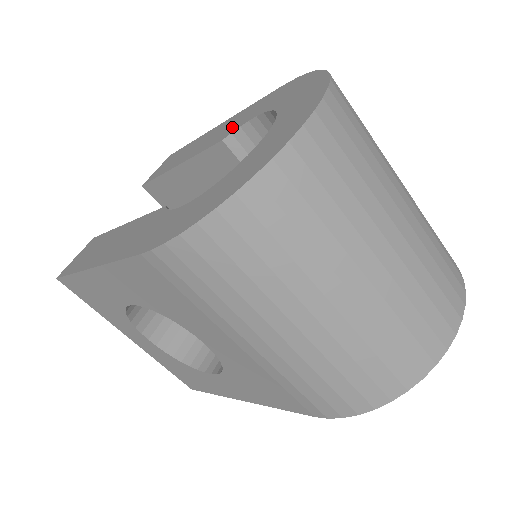
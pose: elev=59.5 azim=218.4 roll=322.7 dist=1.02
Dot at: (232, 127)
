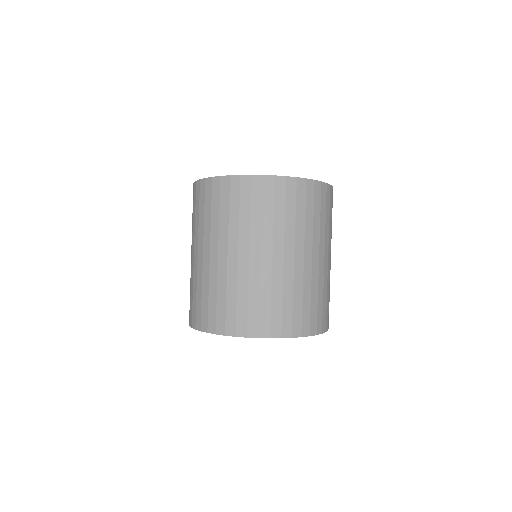
Dot at: occluded
